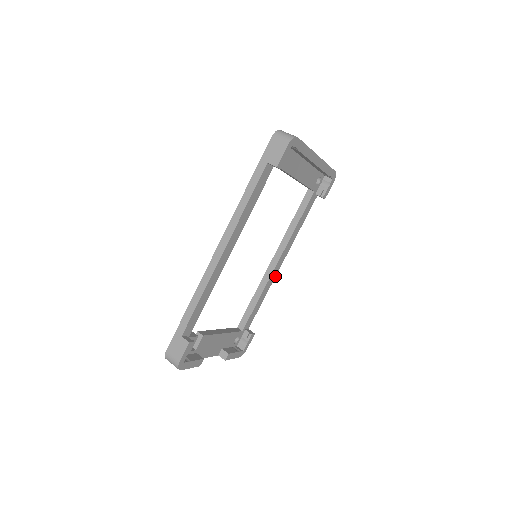
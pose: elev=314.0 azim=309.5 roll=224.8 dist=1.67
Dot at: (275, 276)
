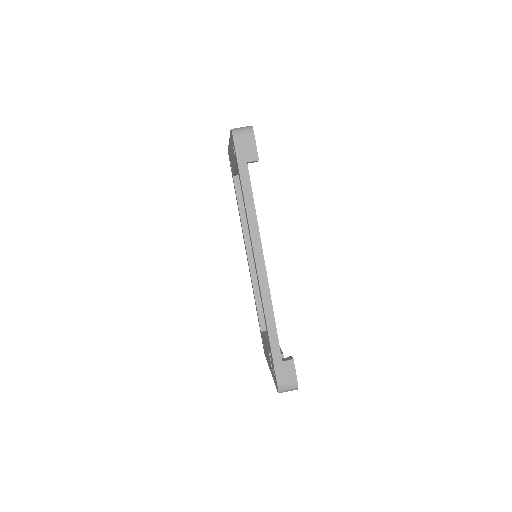
Dot at: occluded
